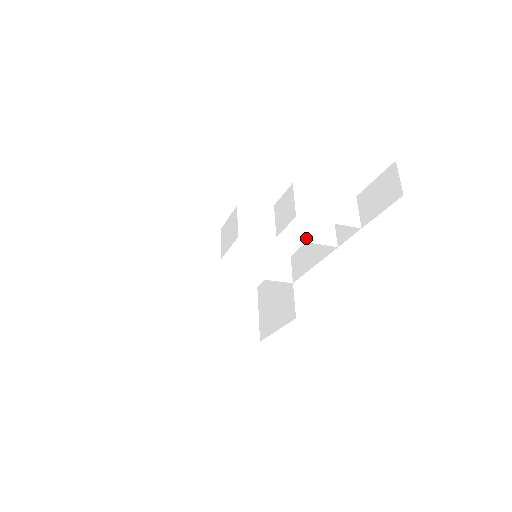
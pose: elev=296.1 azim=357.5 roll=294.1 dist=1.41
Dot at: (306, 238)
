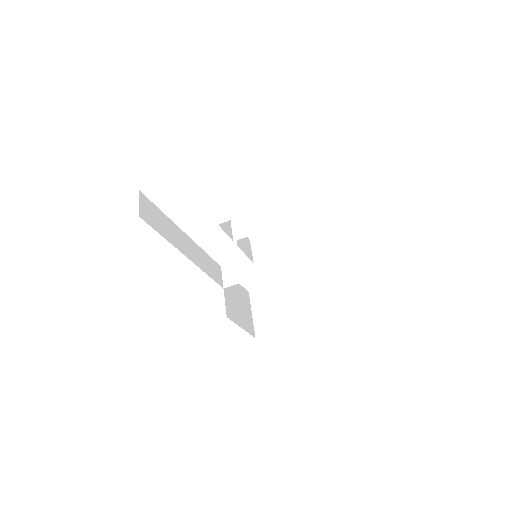
Dot at: (258, 229)
